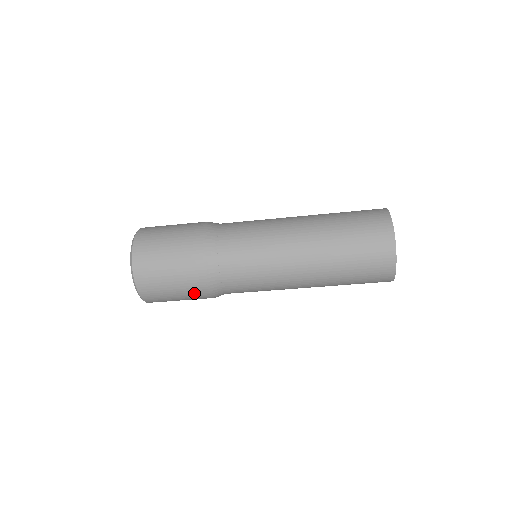
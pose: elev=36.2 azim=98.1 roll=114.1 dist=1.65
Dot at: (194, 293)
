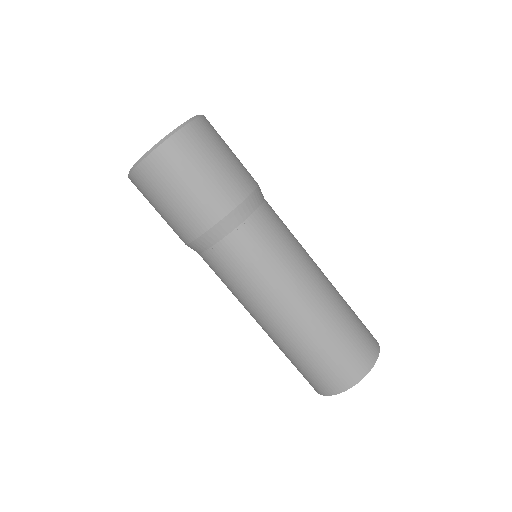
Dot at: (222, 192)
